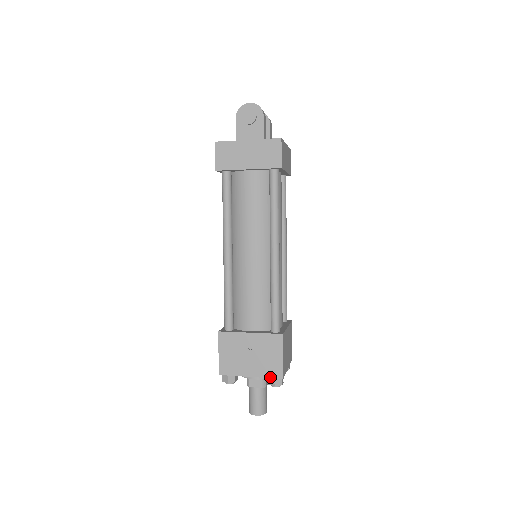
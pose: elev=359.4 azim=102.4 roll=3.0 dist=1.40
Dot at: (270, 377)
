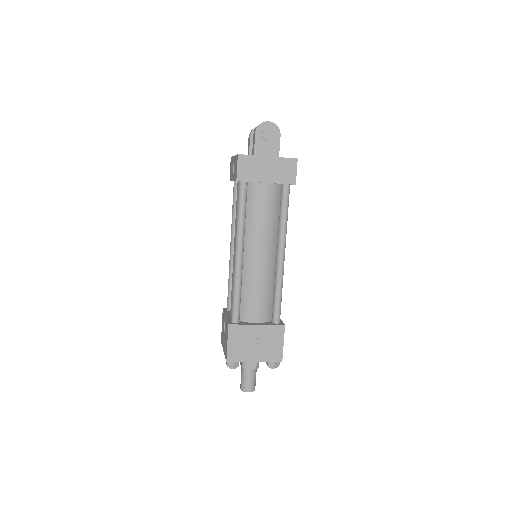
Dot at: (271, 361)
